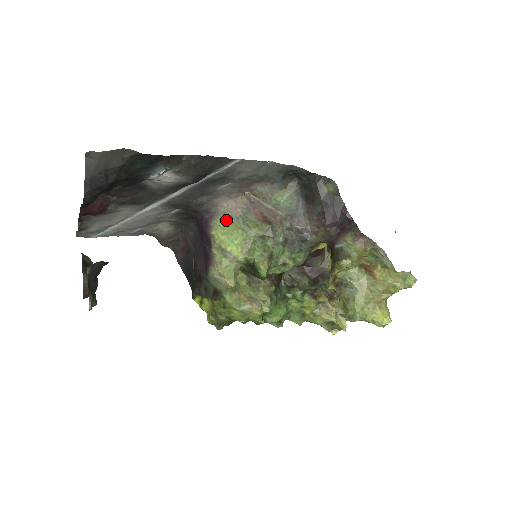
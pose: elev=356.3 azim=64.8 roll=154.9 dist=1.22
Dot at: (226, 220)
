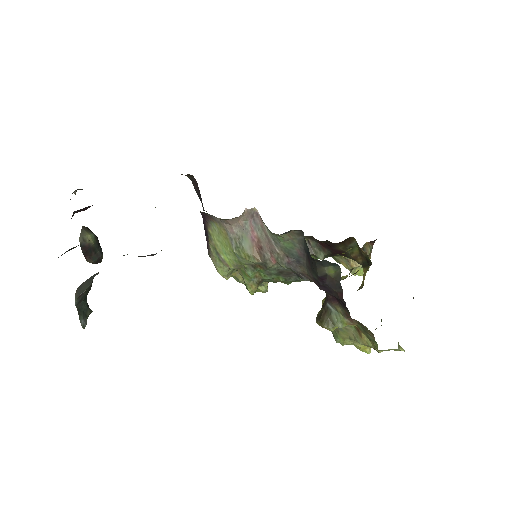
Dot at: (221, 231)
